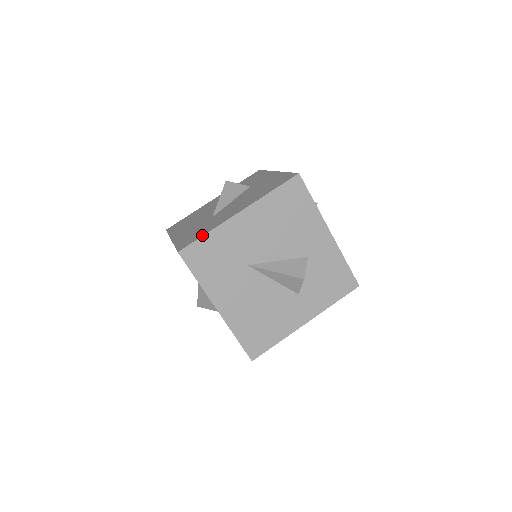
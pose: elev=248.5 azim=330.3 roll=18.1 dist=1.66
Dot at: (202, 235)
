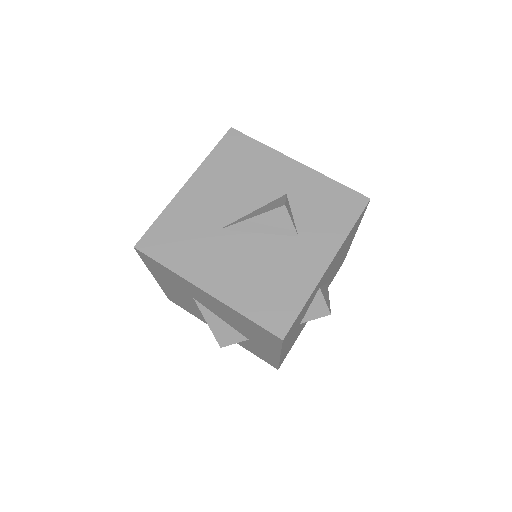
Dot at: (155, 222)
